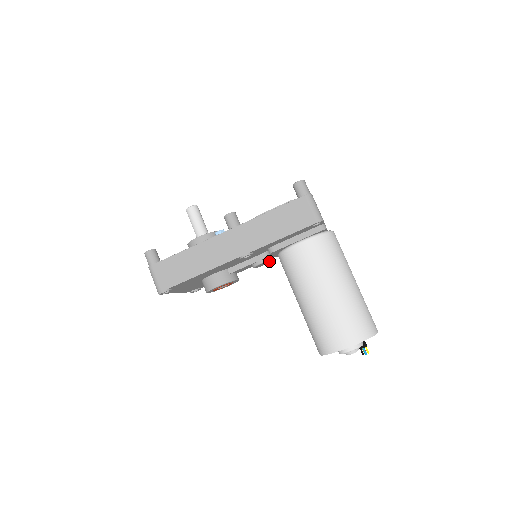
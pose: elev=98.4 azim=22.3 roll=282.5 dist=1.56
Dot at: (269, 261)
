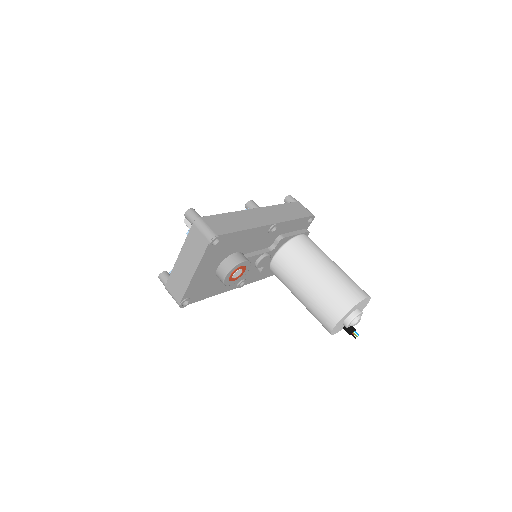
Dot at: (268, 259)
